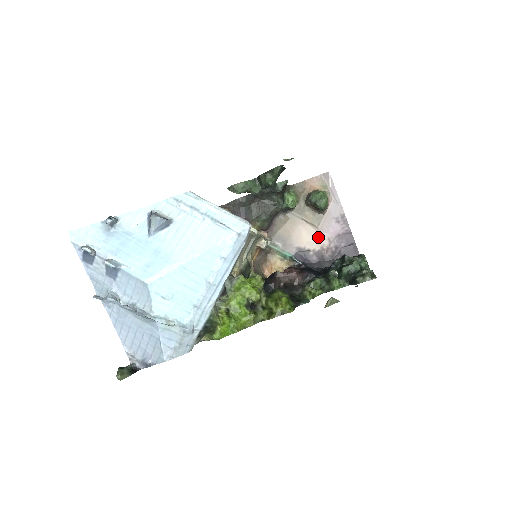
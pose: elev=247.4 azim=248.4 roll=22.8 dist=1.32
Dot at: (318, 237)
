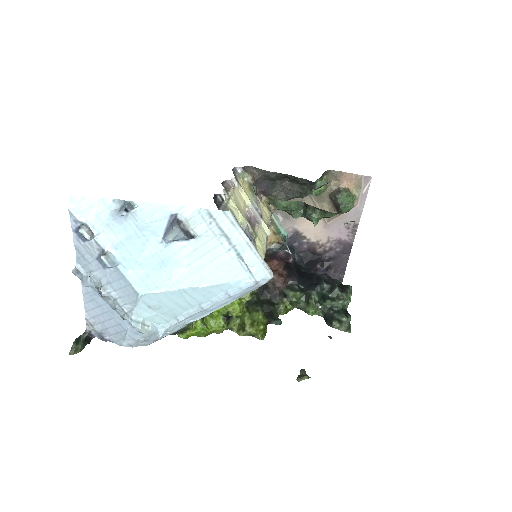
Dot at: (321, 231)
